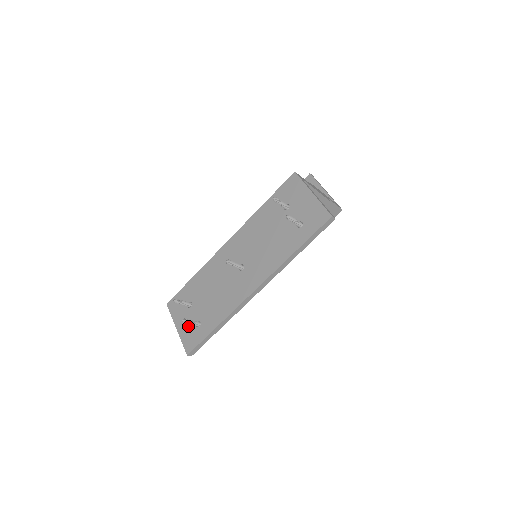
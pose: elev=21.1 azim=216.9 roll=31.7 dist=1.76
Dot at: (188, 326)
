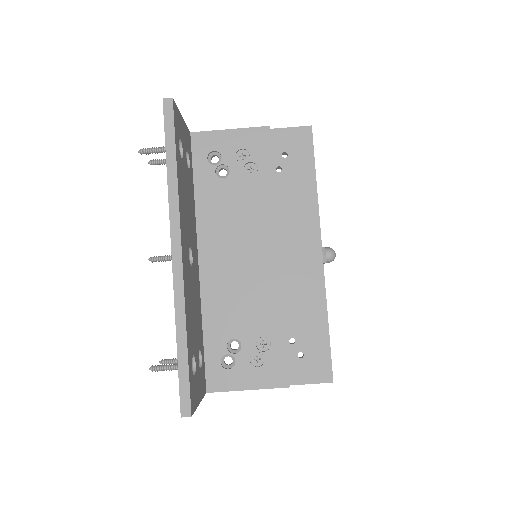
Dot at: occluded
